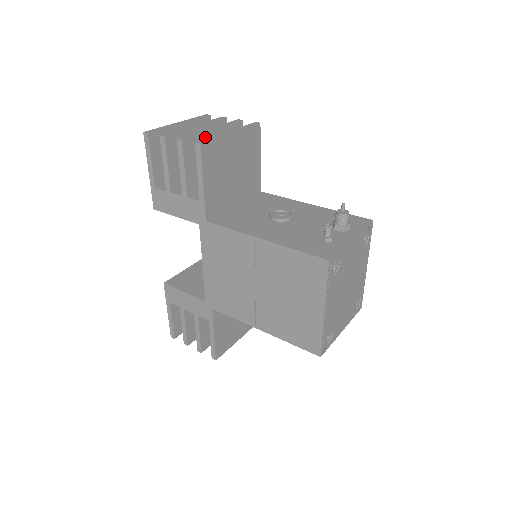
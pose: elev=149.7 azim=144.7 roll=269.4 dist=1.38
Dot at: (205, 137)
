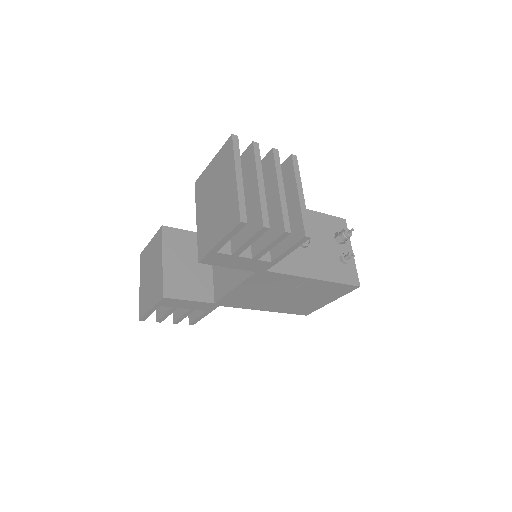
Dot at: (283, 205)
